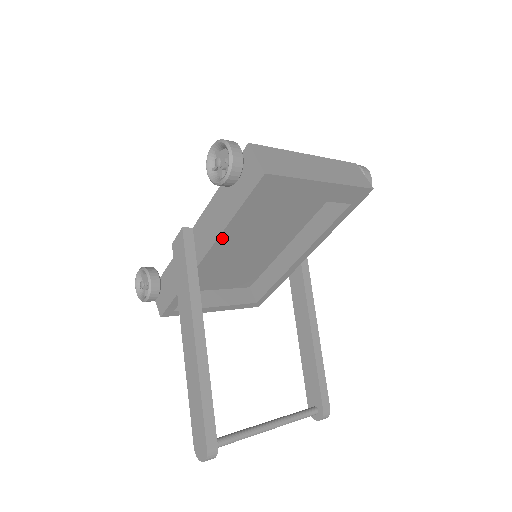
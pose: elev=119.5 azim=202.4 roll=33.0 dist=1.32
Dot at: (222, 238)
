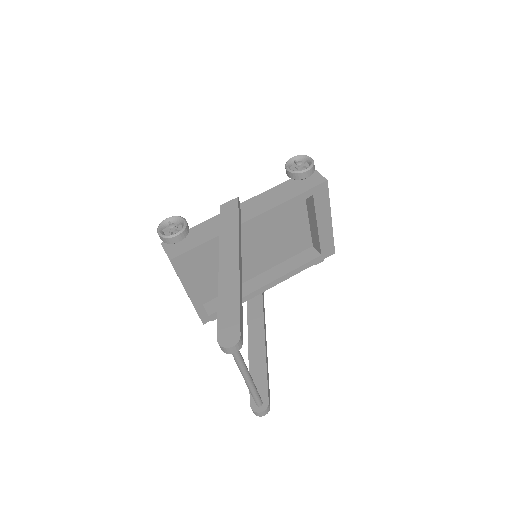
Dot at: (272, 211)
